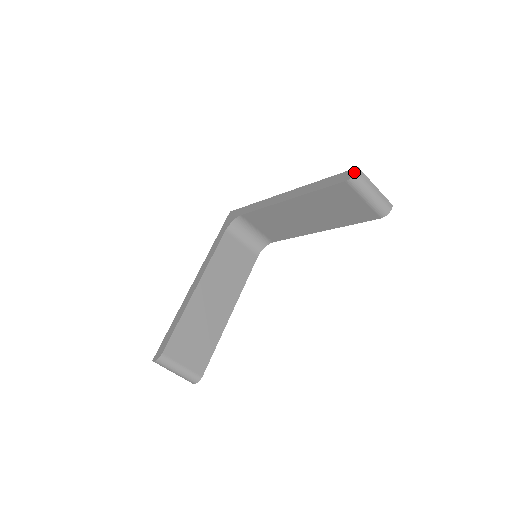
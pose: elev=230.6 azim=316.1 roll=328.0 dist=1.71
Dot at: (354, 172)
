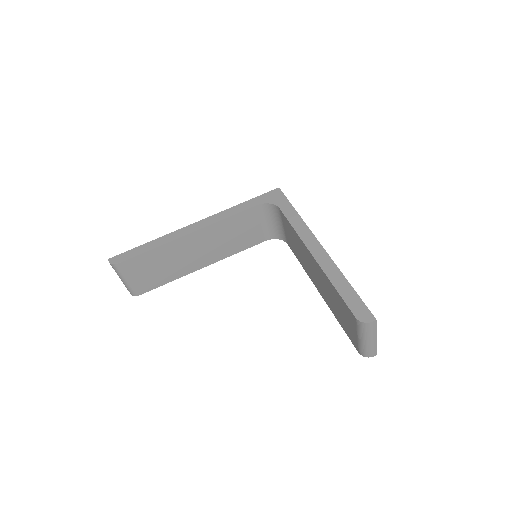
Dot at: (369, 320)
